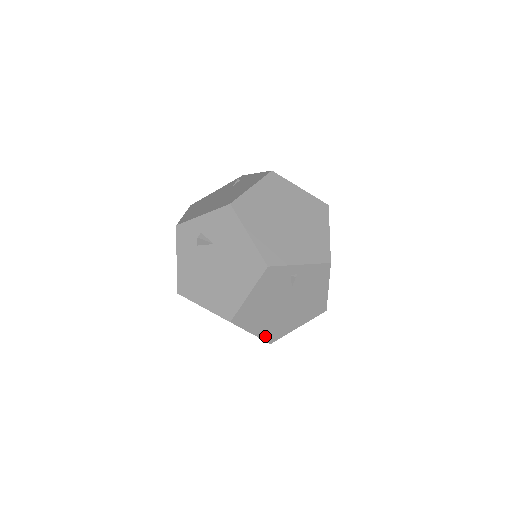
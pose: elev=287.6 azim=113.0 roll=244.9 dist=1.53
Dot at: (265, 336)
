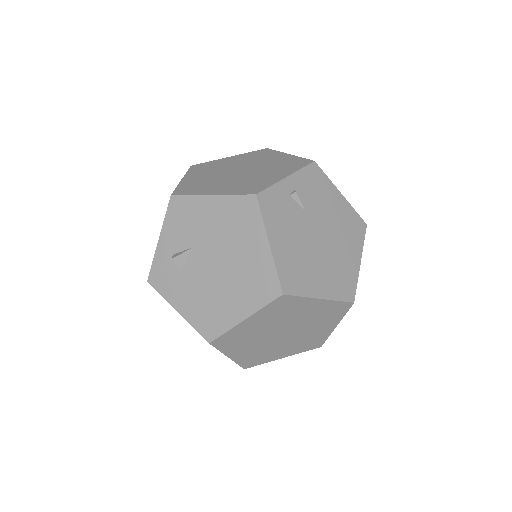
Dot at: (338, 295)
